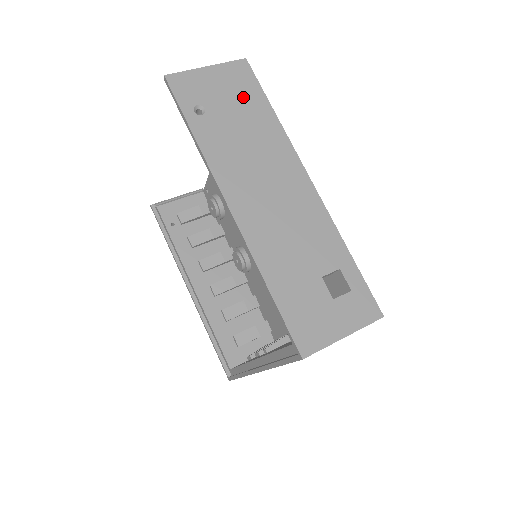
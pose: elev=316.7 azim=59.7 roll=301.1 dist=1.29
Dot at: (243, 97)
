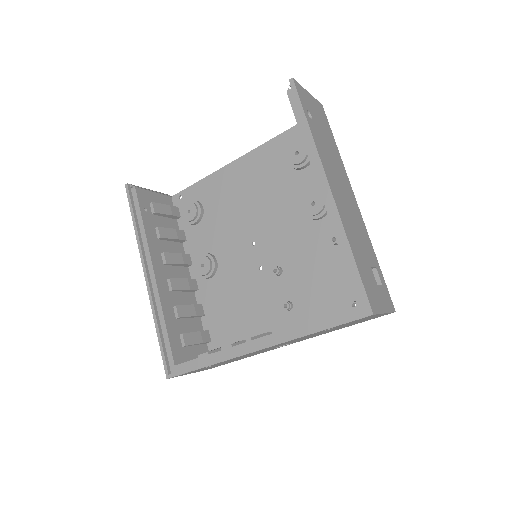
Dot at: (325, 126)
